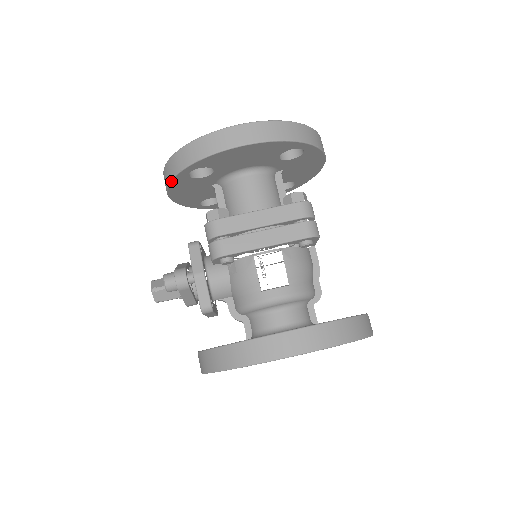
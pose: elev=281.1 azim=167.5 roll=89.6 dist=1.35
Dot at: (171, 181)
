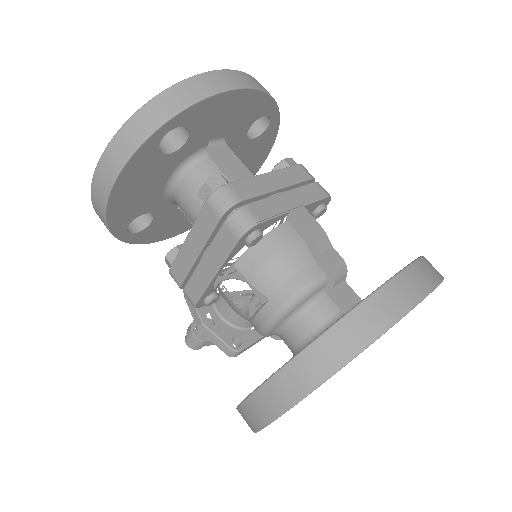
Dot at: occluded
